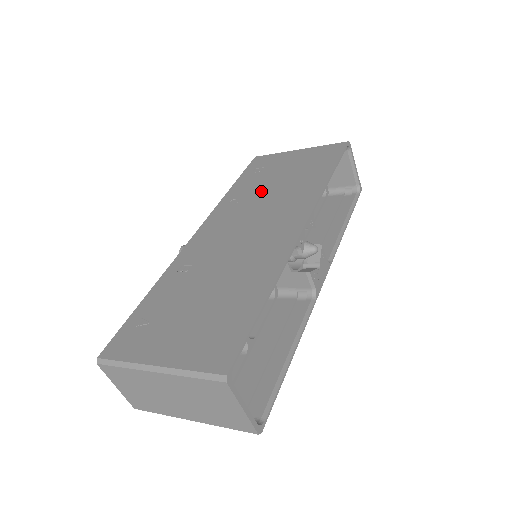
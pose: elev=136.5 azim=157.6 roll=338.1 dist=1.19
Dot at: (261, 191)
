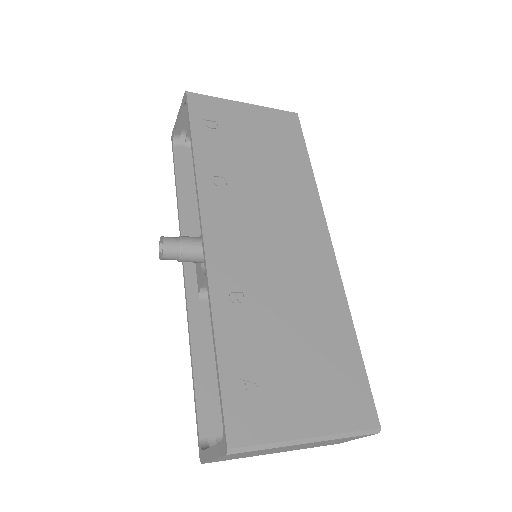
Dot at: (246, 171)
